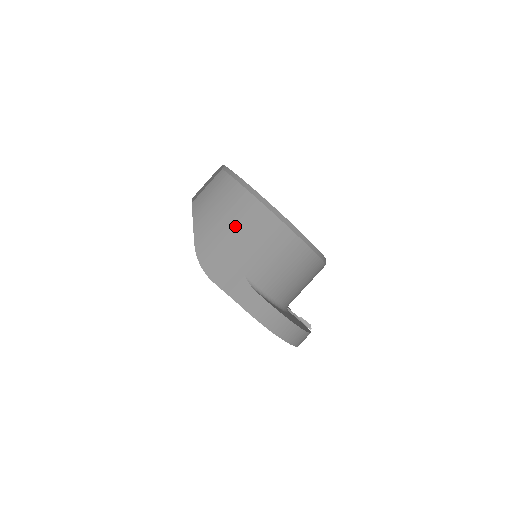
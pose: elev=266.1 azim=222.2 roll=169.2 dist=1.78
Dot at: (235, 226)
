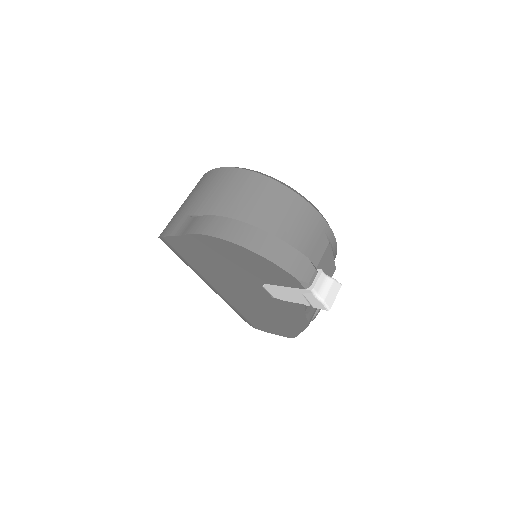
Dot at: occluded
